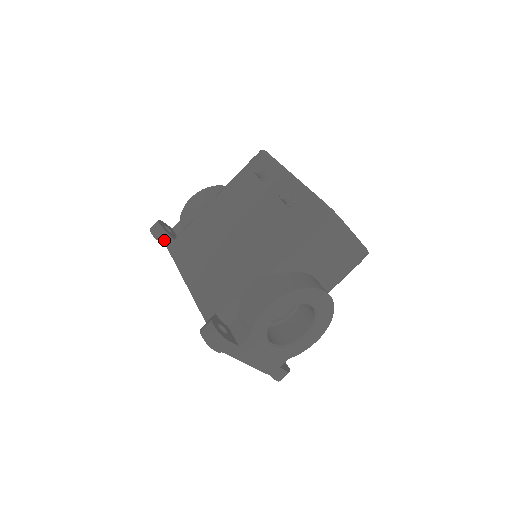
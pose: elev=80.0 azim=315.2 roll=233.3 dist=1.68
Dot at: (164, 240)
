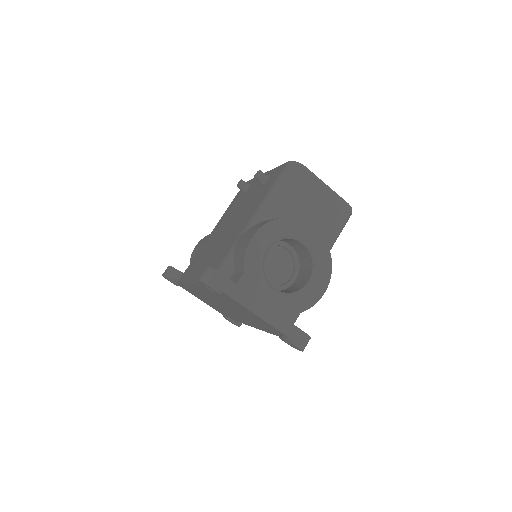
Dot at: (174, 276)
